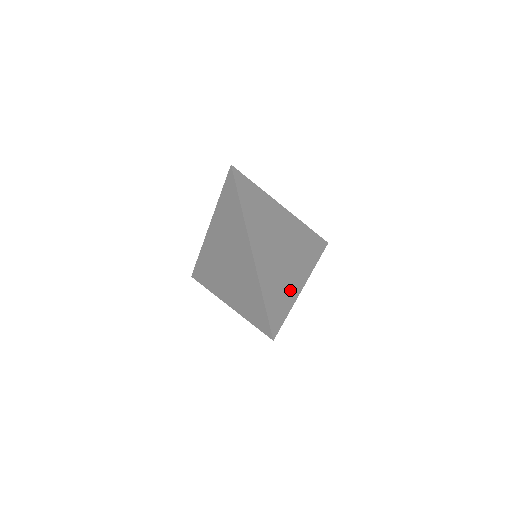
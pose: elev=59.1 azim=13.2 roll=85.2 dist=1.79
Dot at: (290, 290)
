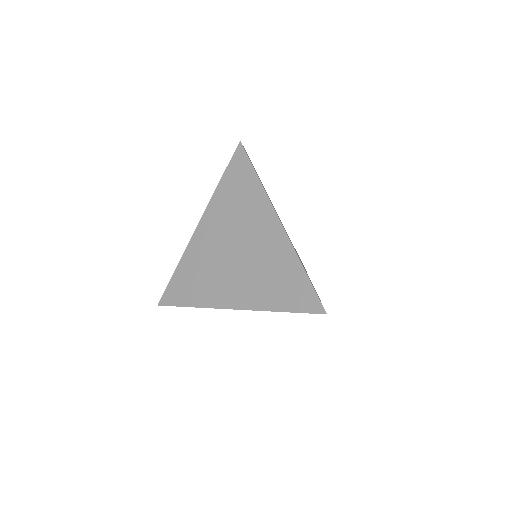
Dot at: occluded
